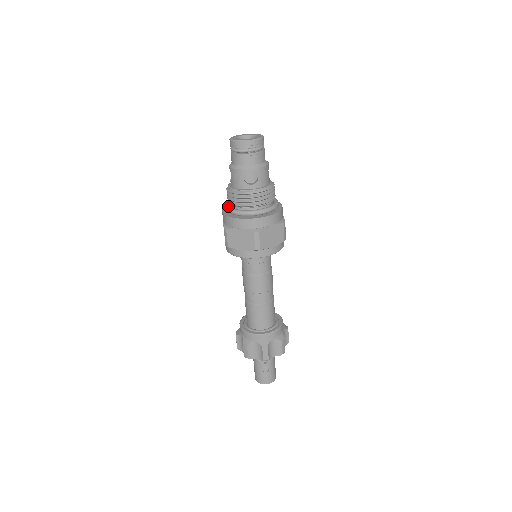
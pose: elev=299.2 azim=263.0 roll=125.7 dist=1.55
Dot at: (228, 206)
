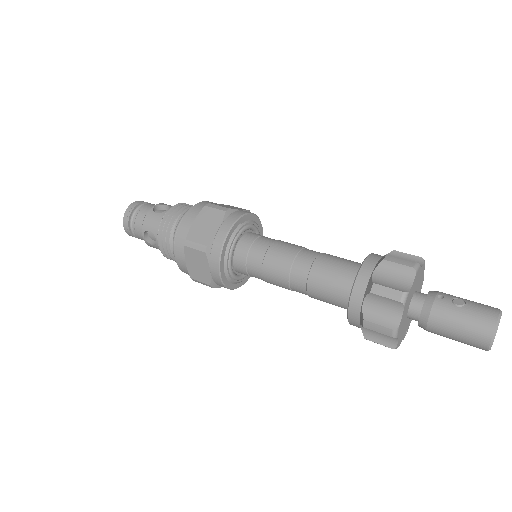
Dot at: (173, 245)
